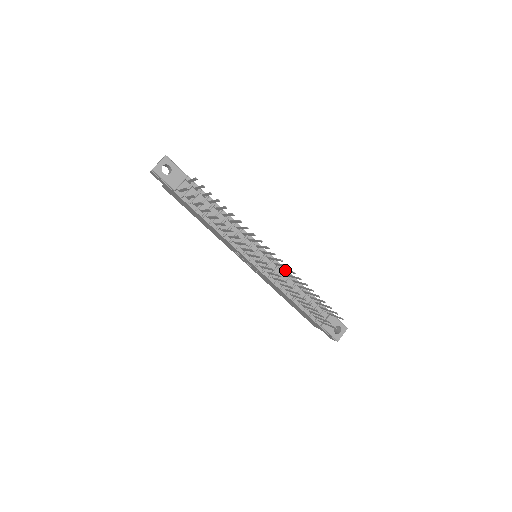
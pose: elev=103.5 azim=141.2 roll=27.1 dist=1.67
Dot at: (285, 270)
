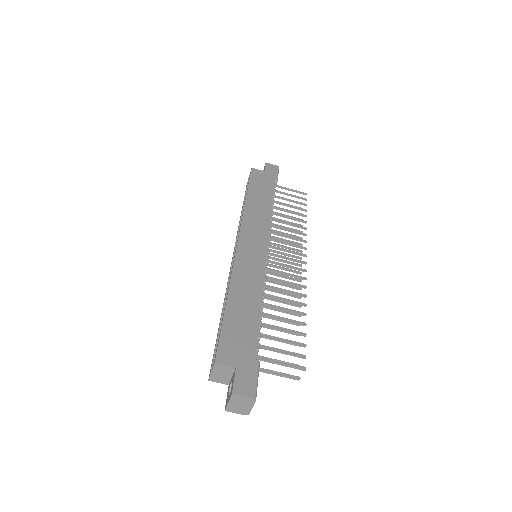
Dot at: occluded
